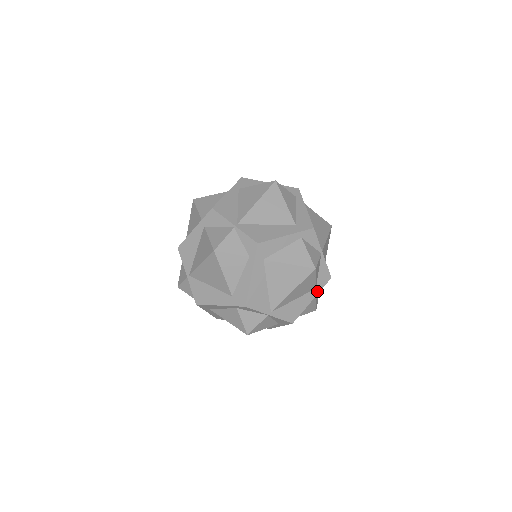
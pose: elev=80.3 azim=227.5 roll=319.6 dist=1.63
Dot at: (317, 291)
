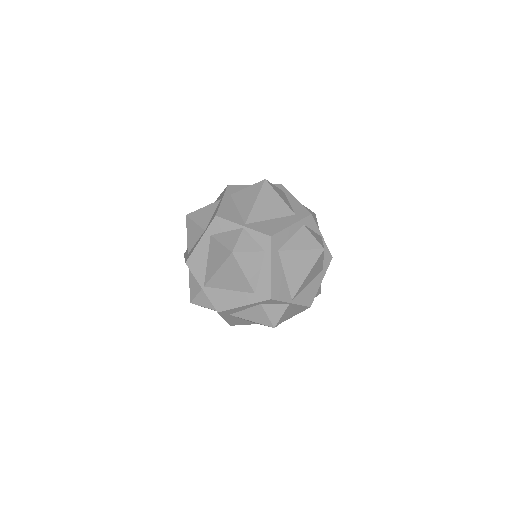
Dot at: (298, 312)
